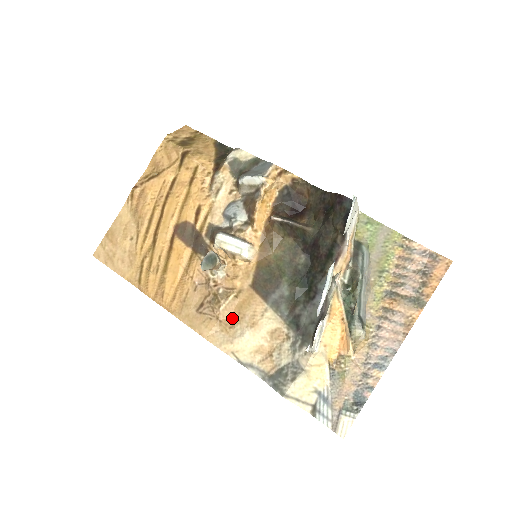
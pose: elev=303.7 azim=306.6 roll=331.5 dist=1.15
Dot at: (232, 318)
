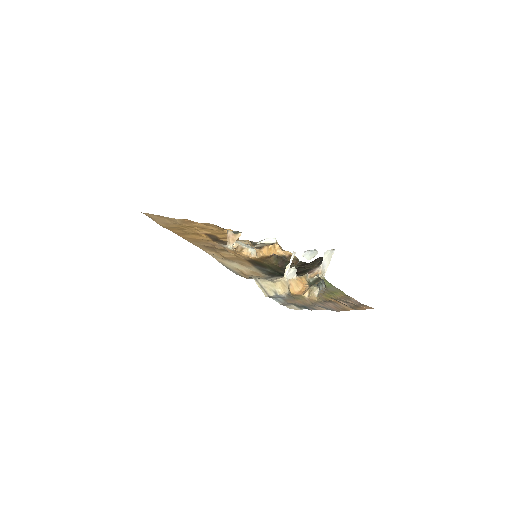
Dot at: (228, 258)
